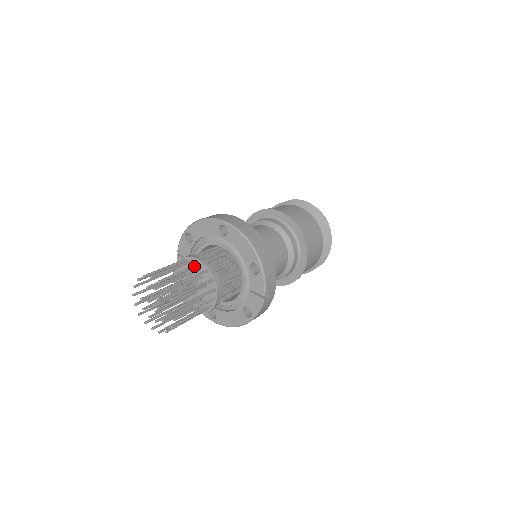
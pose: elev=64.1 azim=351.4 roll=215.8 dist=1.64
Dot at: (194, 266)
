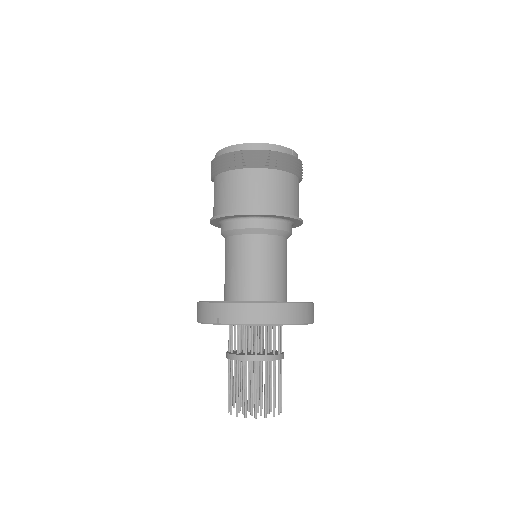
Dot at: (280, 369)
